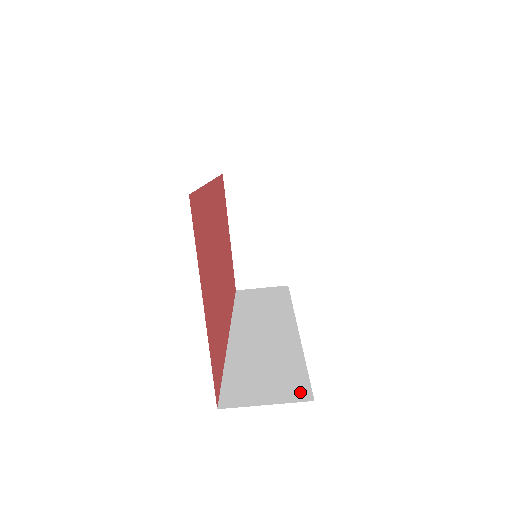
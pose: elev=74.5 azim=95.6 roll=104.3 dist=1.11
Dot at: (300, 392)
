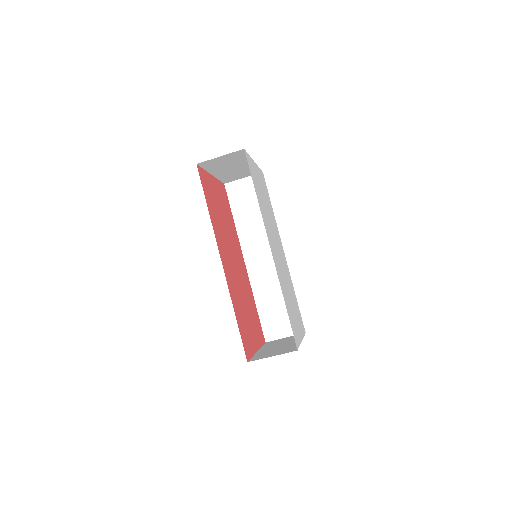
Dot at: occluded
